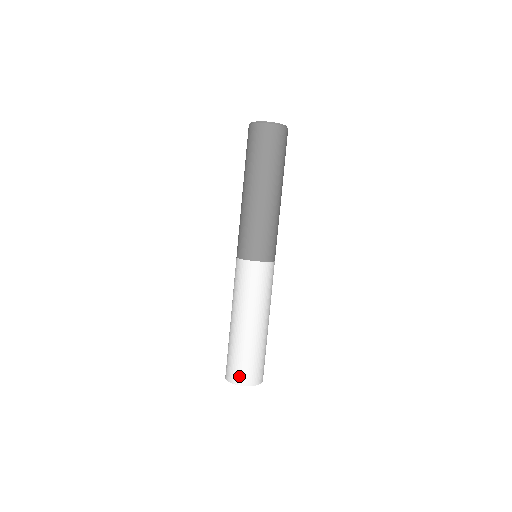
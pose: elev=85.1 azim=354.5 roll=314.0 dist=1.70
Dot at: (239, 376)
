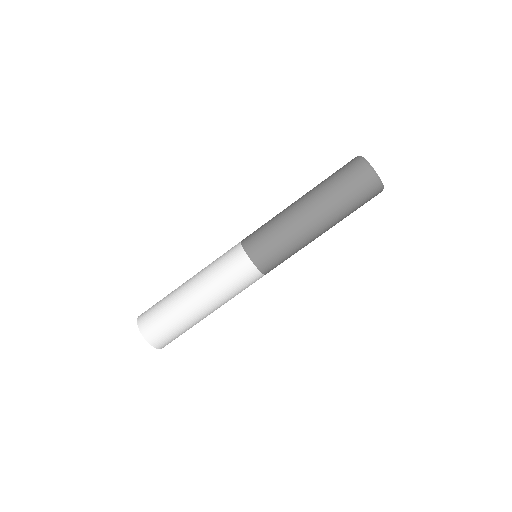
Dot at: (147, 324)
